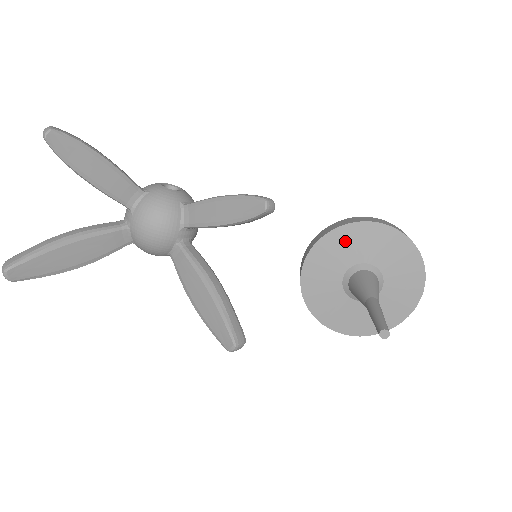
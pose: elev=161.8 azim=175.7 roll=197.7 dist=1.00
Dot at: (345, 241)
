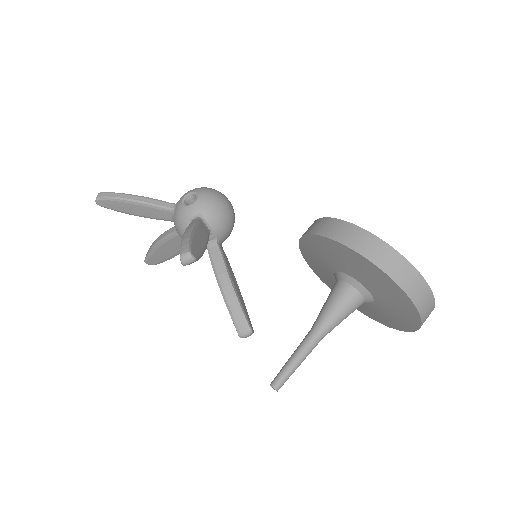
Dot at: (316, 249)
